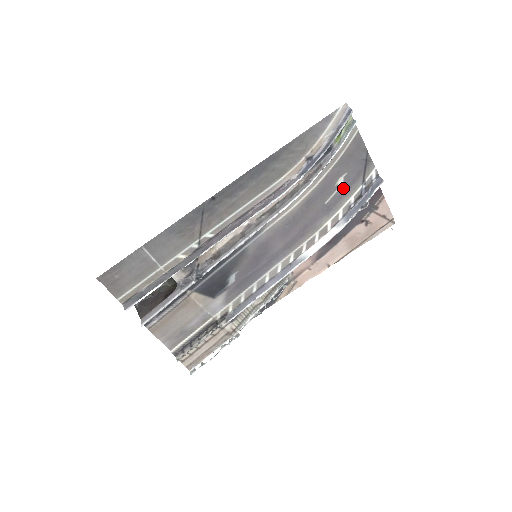
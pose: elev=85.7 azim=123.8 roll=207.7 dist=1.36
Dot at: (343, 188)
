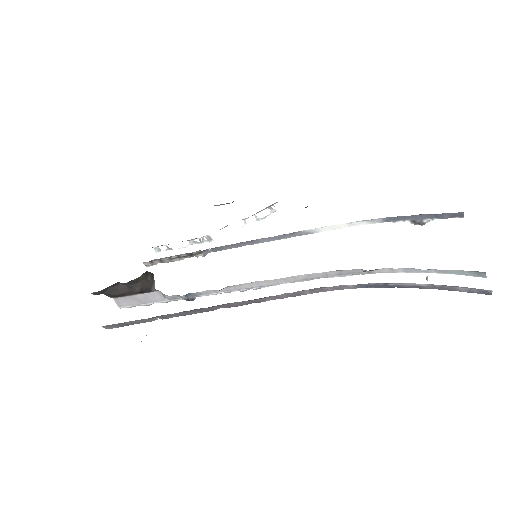
Dot at: occluded
